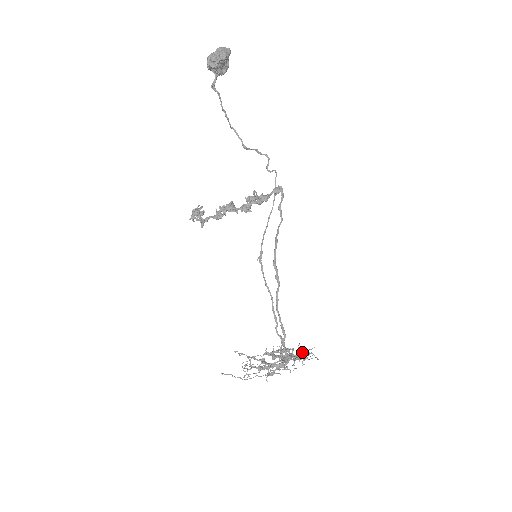
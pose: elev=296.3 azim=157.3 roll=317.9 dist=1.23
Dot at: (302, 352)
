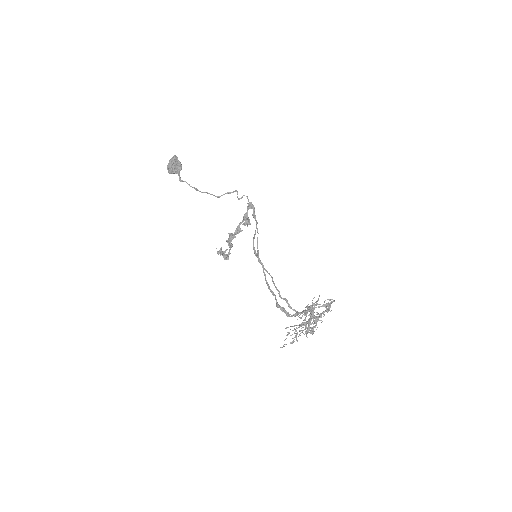
Dot at: (316, 302)
